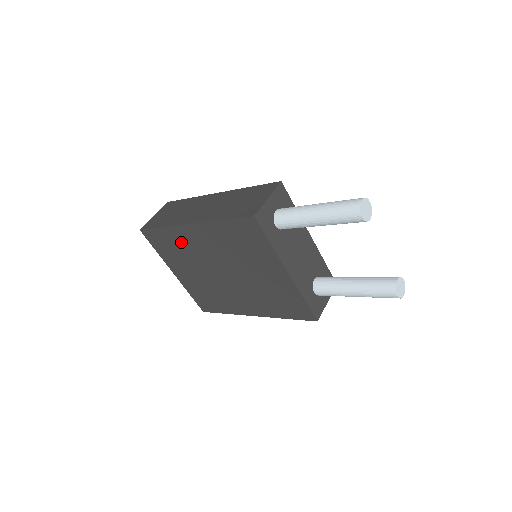
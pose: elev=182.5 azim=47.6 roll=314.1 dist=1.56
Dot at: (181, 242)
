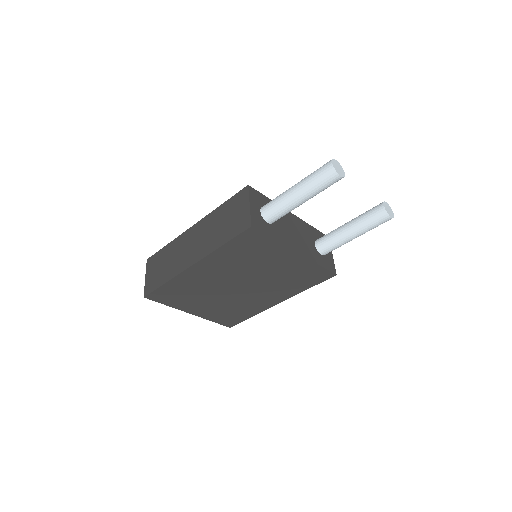
Dot at: (189, 284)
